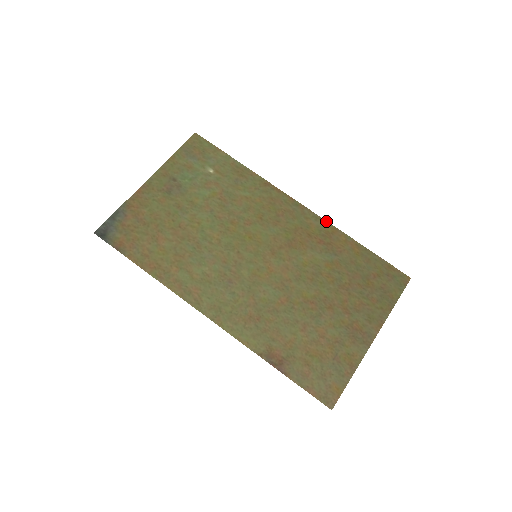
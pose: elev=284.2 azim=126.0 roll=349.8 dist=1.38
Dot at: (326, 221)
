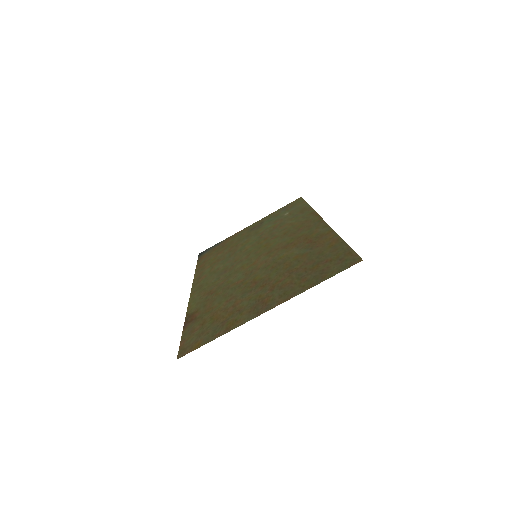
Dot at: (330, 227)
